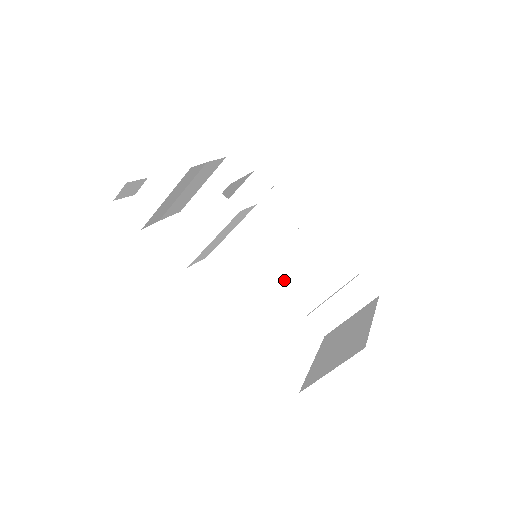
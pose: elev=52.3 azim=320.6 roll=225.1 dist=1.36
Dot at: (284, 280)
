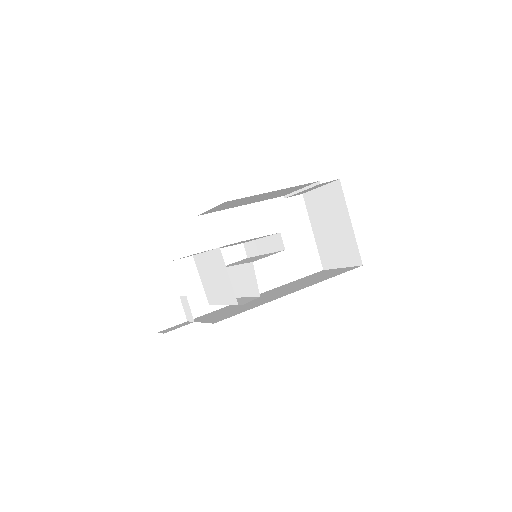
Dot at: occluded
